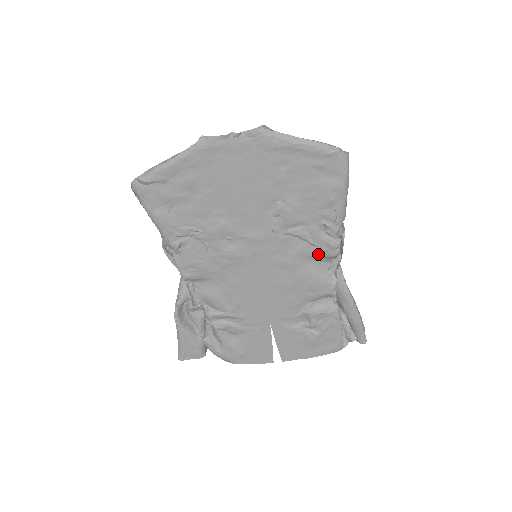
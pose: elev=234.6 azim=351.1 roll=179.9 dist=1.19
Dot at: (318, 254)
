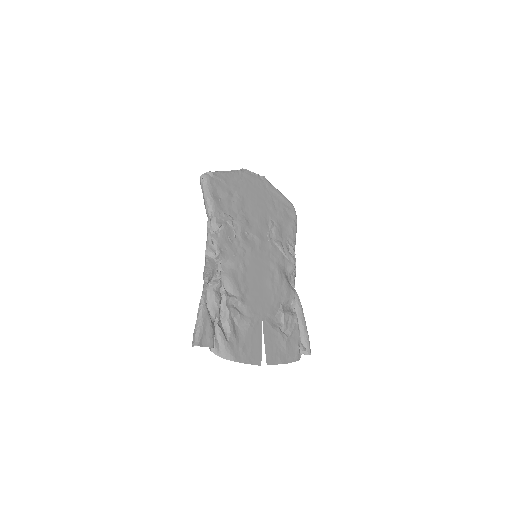
Dot at: (287, 265)
